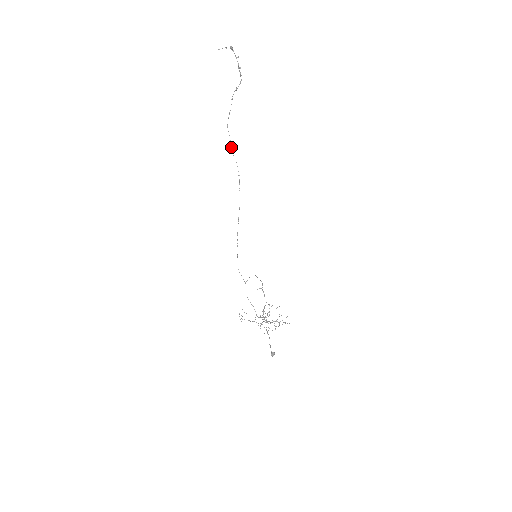
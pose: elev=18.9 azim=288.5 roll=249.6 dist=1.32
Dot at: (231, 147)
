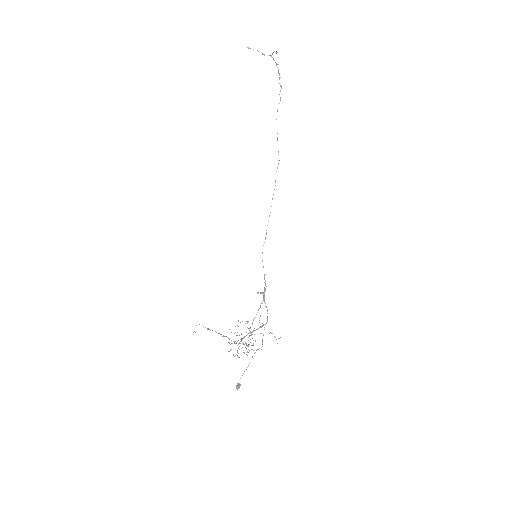
Dot at: occluded
